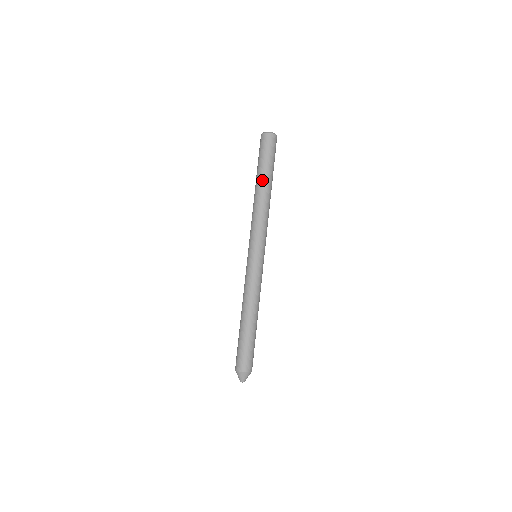
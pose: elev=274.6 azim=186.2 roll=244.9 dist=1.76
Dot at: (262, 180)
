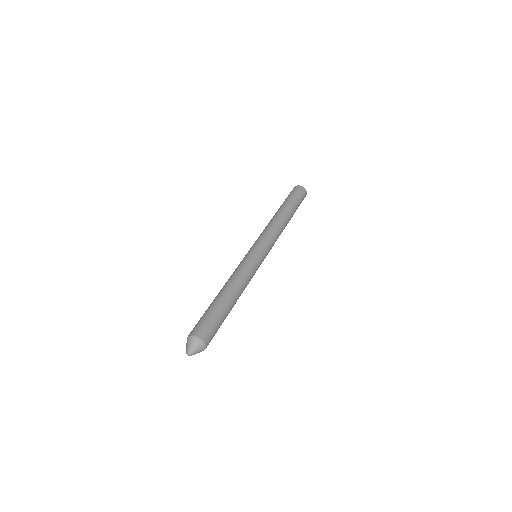
Dot at: (288, 209)
